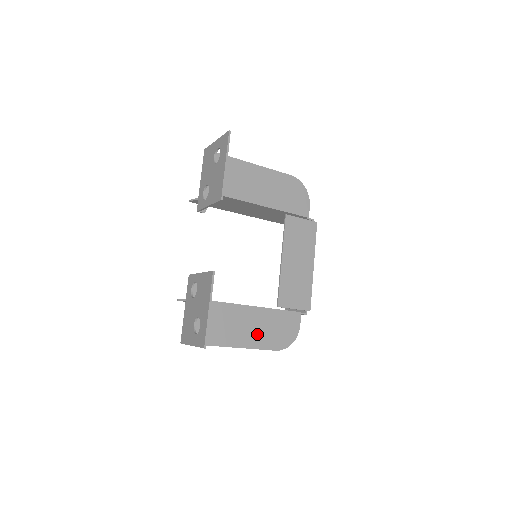
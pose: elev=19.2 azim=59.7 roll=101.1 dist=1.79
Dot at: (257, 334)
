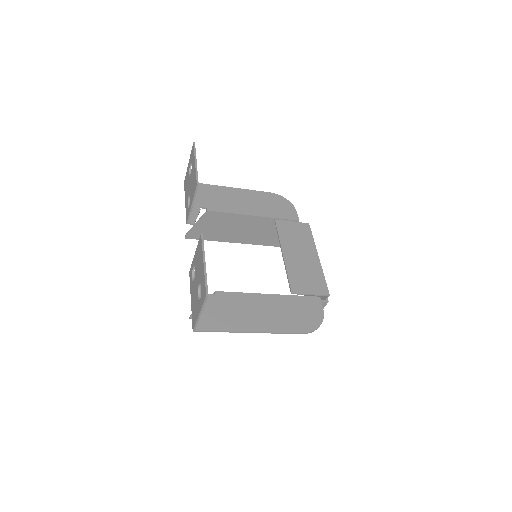
Dot at: (276, 319)
